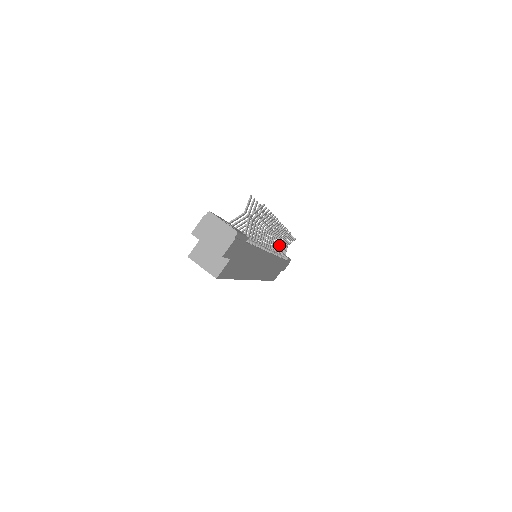
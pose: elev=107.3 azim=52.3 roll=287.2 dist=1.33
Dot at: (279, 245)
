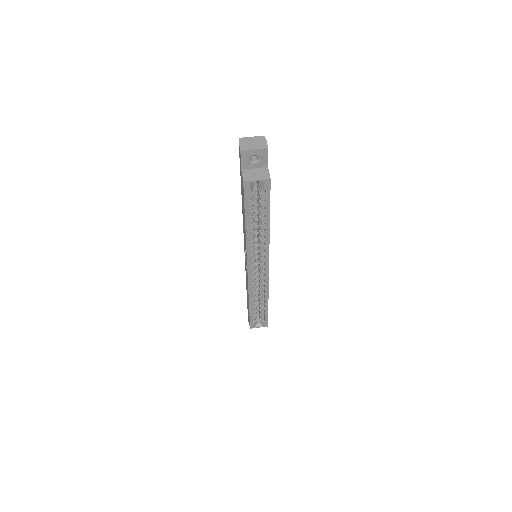
Dot at: occluded
